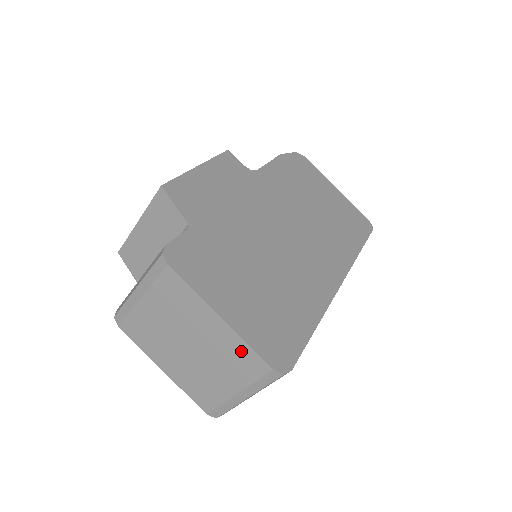
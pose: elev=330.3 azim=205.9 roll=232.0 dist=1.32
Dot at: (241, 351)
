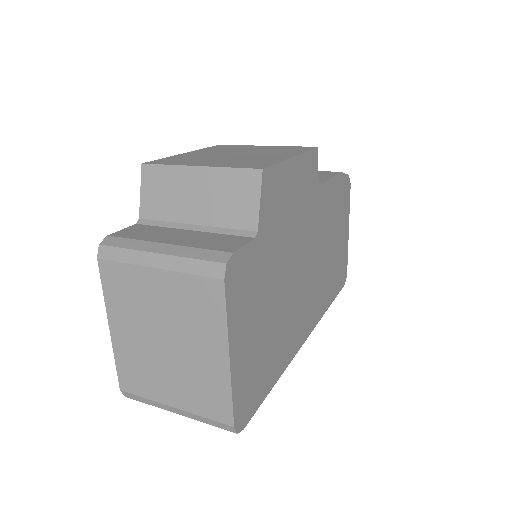
Dot at: (218, 392)
